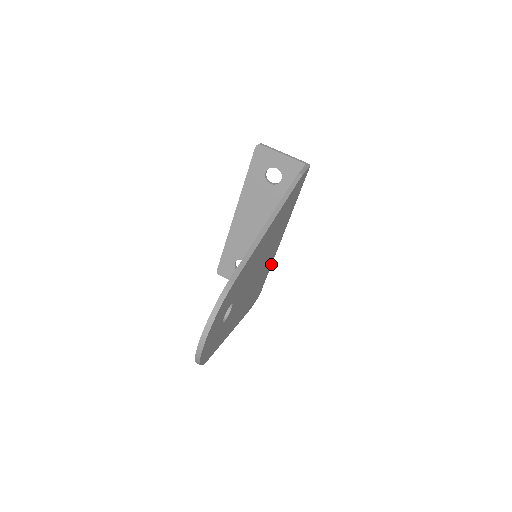
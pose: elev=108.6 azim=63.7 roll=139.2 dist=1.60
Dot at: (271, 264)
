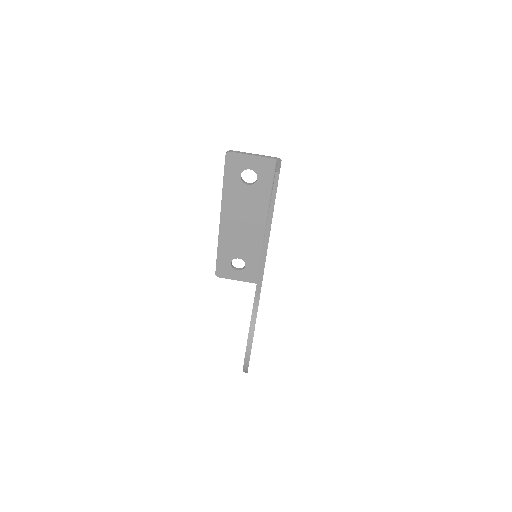
Dot at: occluded
